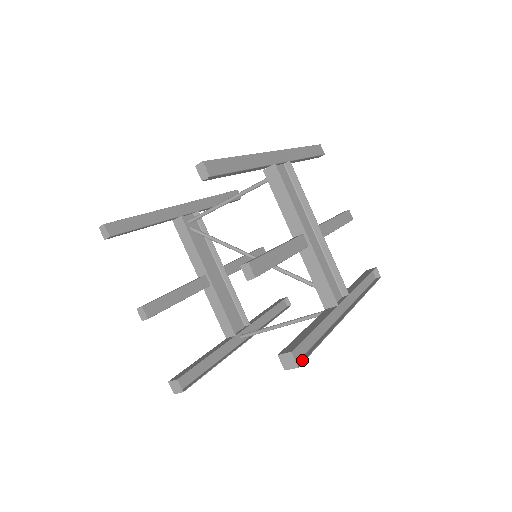
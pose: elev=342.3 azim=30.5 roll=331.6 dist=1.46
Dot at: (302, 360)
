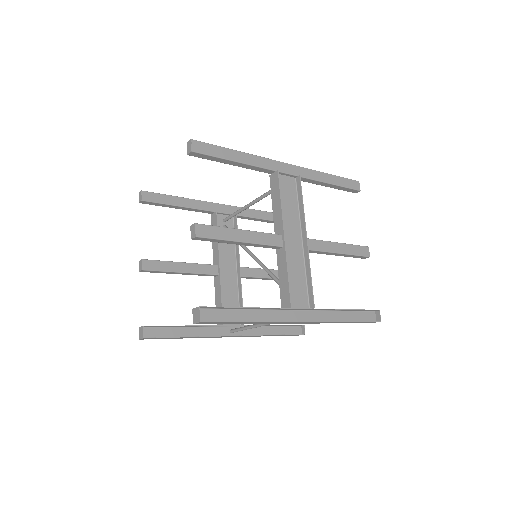
Dot at: (211, 321)
